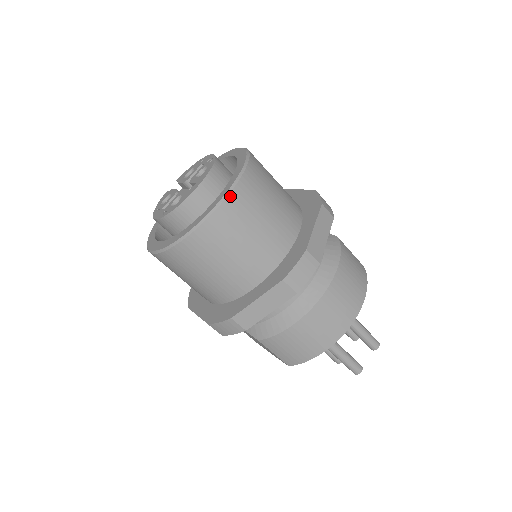
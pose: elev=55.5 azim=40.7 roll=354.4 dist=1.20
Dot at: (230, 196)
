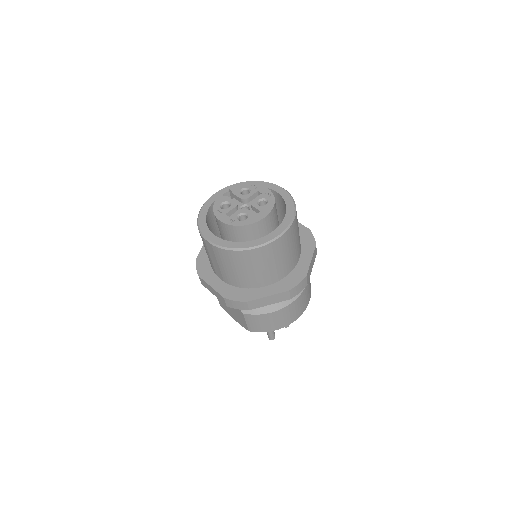
Dot at: (285, 234)
